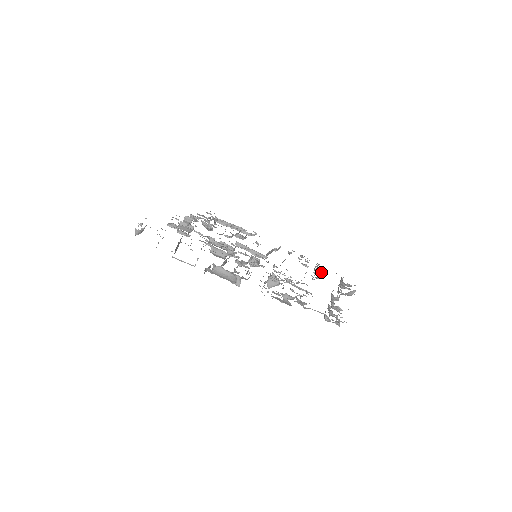
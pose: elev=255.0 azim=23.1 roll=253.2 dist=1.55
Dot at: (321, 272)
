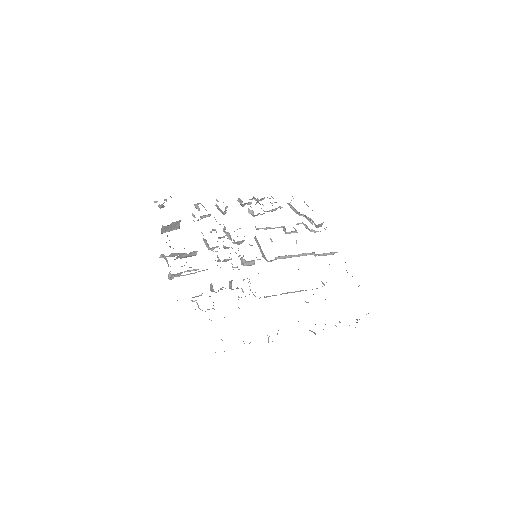
Dot at: occluded
